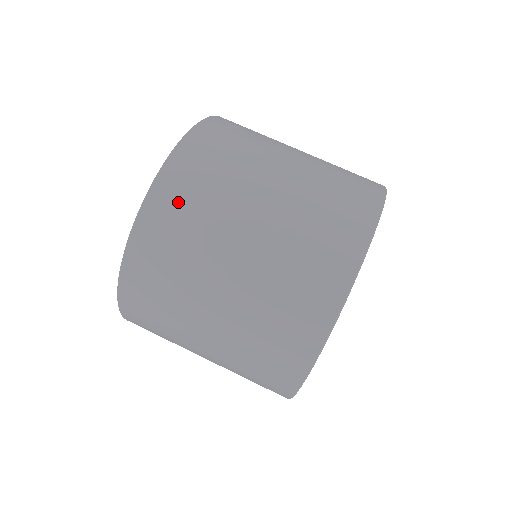
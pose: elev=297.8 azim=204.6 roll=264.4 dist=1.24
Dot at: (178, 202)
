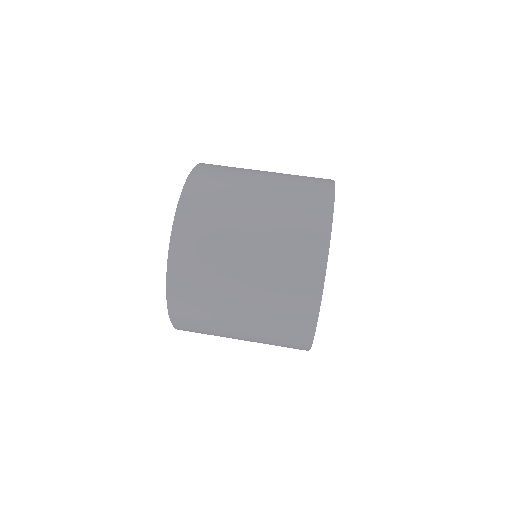
Dot at: (193, 241)
